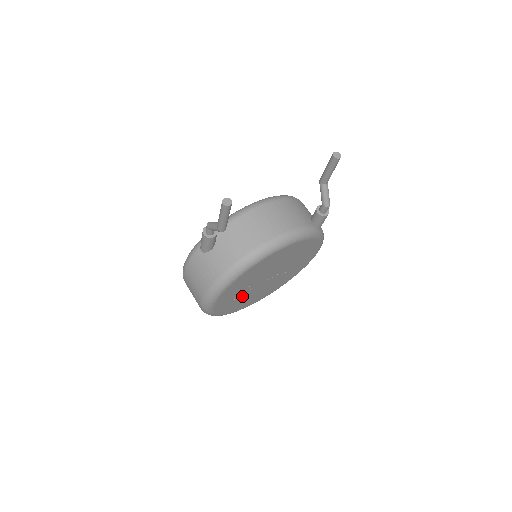
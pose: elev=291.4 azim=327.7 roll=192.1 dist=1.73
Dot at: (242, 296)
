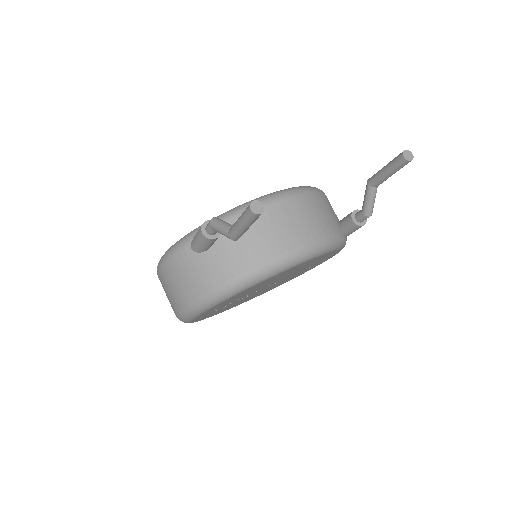
Dot at: (230, 304)
